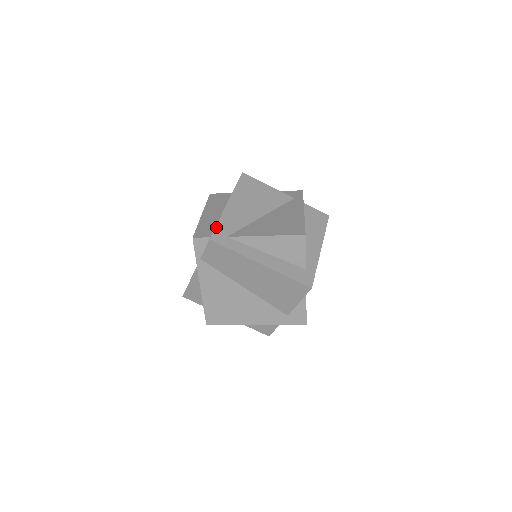
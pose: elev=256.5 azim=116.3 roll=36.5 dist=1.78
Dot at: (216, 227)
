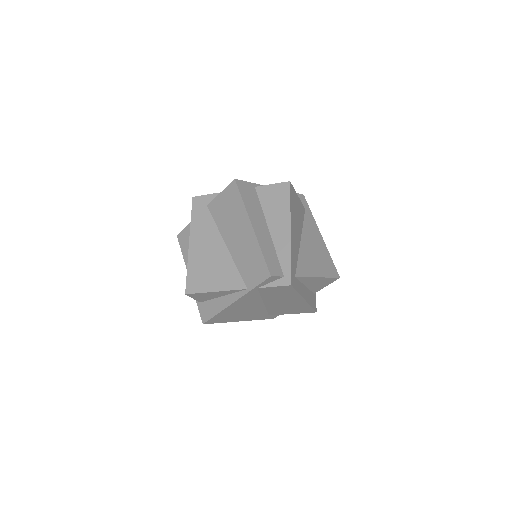
Dot at: (291, 267)
